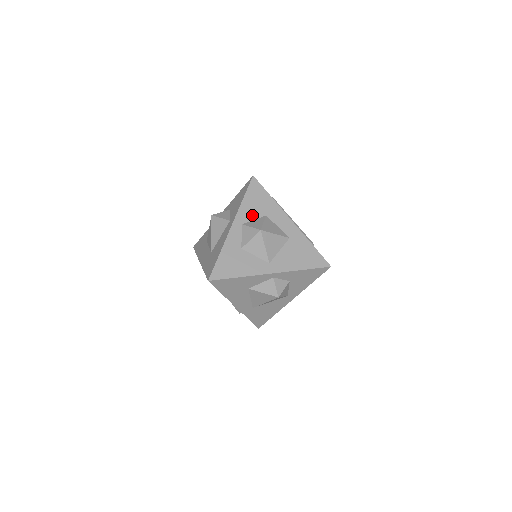
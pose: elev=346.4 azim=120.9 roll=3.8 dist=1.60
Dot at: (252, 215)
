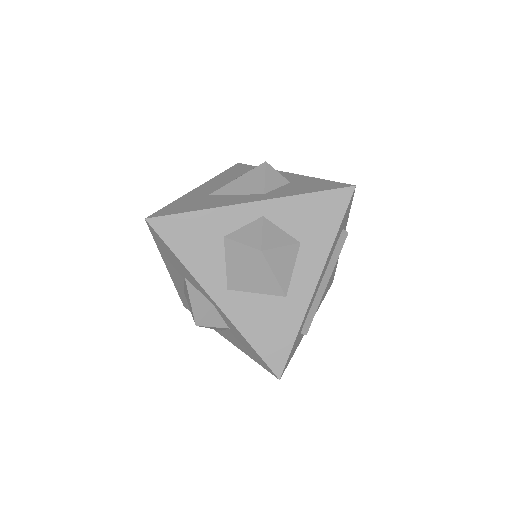
Dot at: (288, 222)
